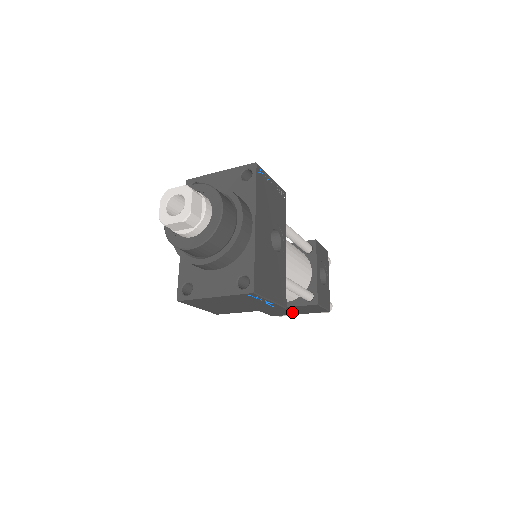
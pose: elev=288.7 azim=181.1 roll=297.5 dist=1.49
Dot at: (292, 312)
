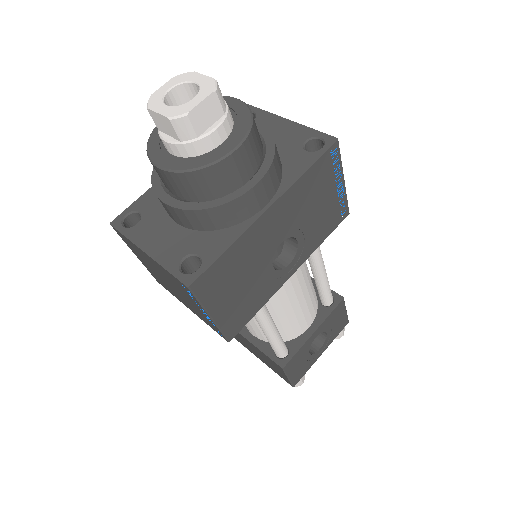
Dot at: (254, 351)
